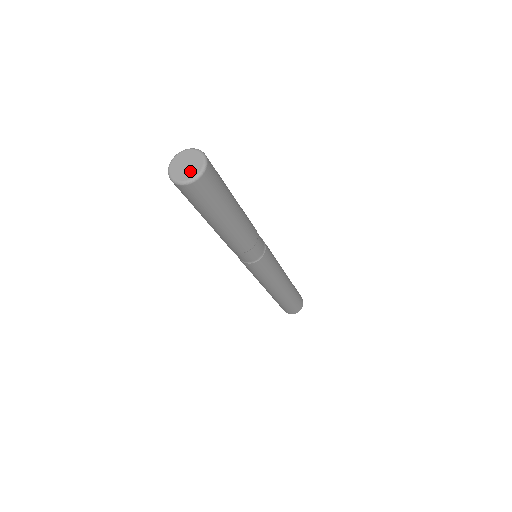
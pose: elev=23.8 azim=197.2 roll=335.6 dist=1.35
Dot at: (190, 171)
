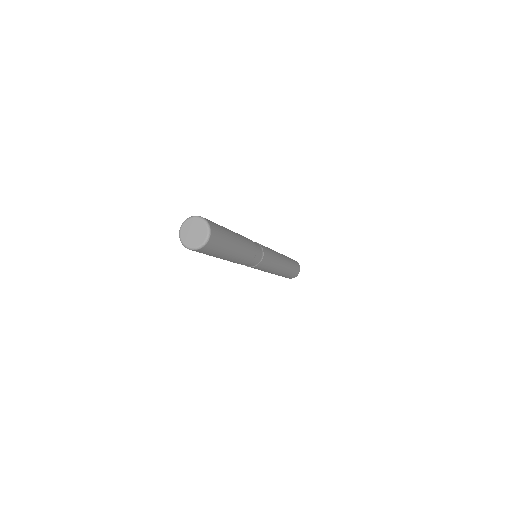
Dot at: (200, 235)
